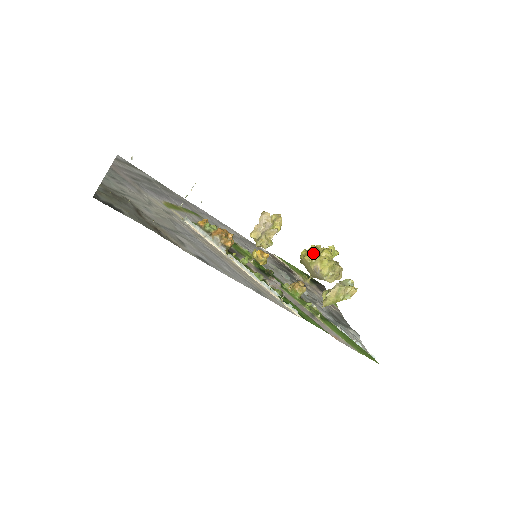
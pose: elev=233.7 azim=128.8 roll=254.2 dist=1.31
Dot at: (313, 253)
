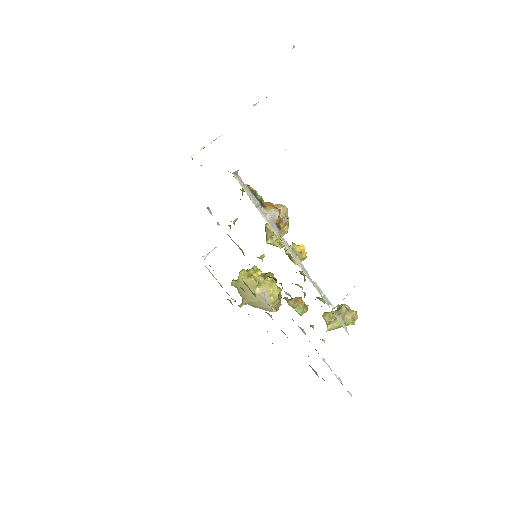
Dot at: (259, 274)
